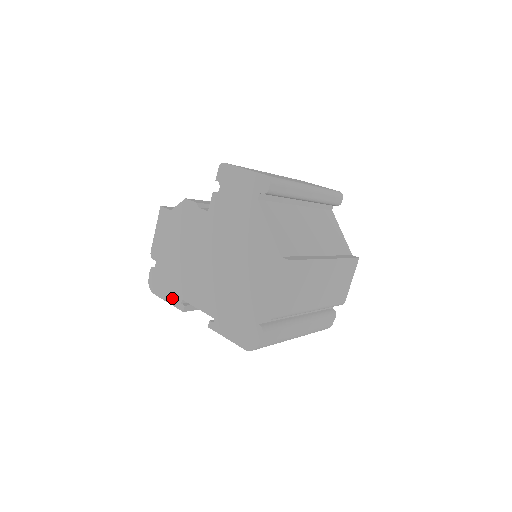
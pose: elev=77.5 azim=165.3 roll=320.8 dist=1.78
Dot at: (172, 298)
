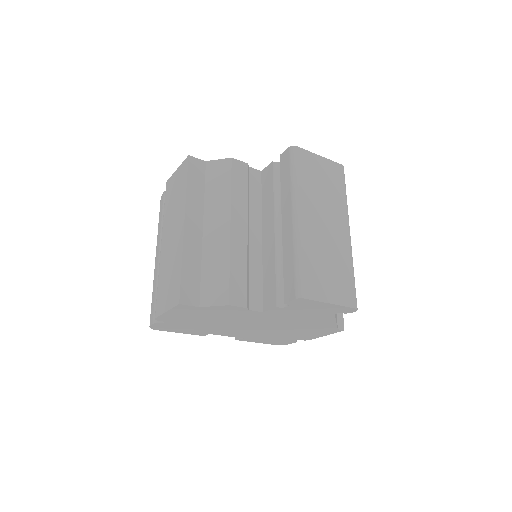
Dot at: (189, 333)
